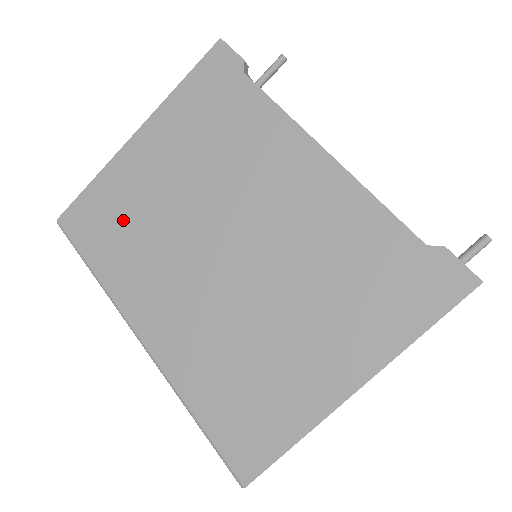
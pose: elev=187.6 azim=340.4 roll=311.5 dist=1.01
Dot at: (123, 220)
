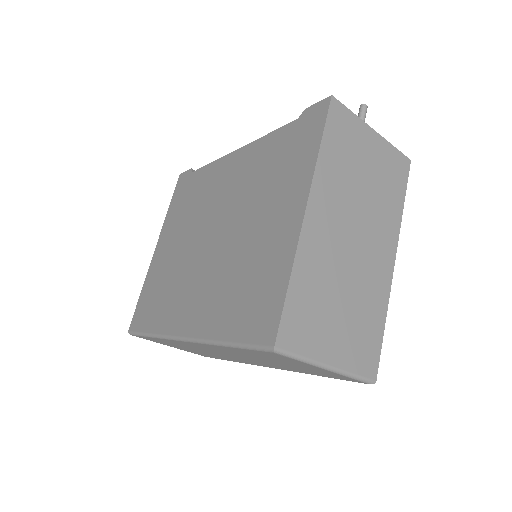
Dot at: (159, 290)
